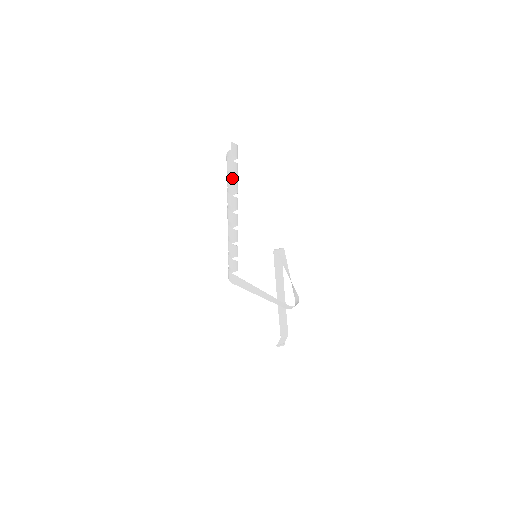
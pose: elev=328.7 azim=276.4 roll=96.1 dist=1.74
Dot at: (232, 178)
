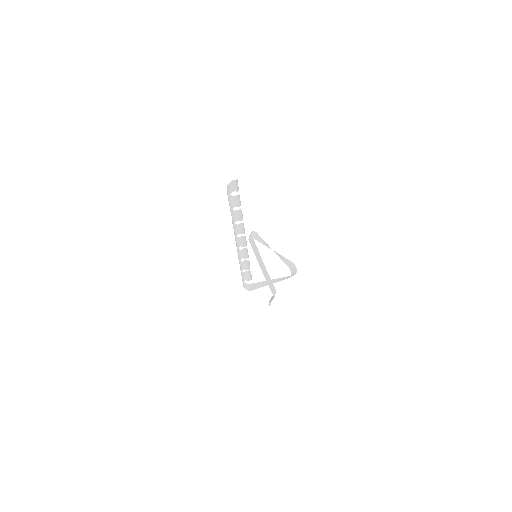
Dot at: occluded
